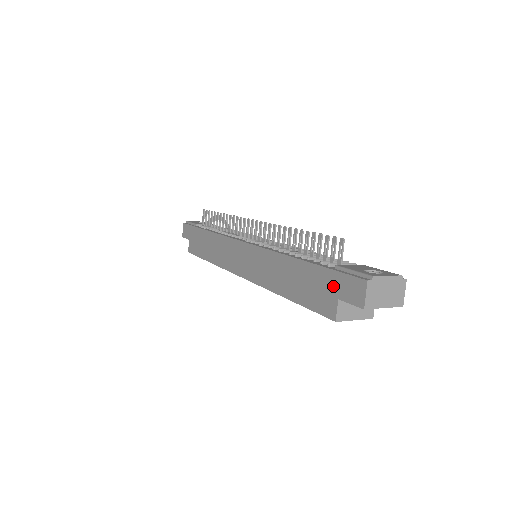
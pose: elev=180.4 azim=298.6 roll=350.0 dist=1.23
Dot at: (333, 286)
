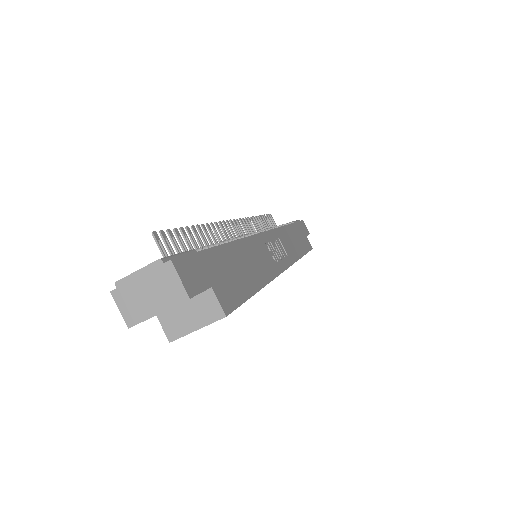
Dot at: occluded
